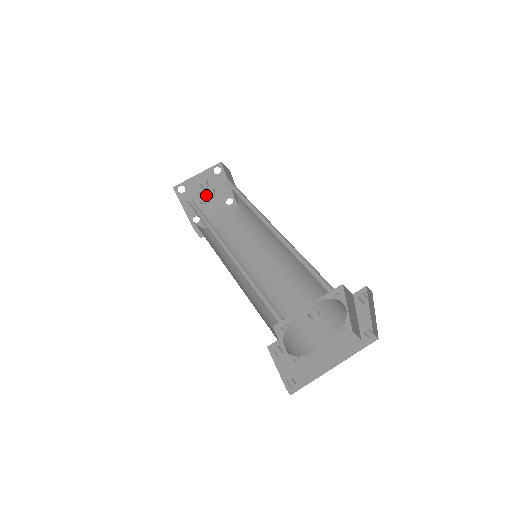
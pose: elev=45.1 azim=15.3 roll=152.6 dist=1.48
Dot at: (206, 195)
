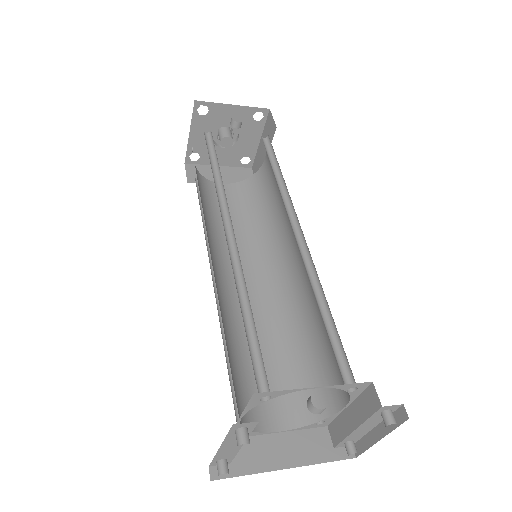
Dot at: (227, 136)
